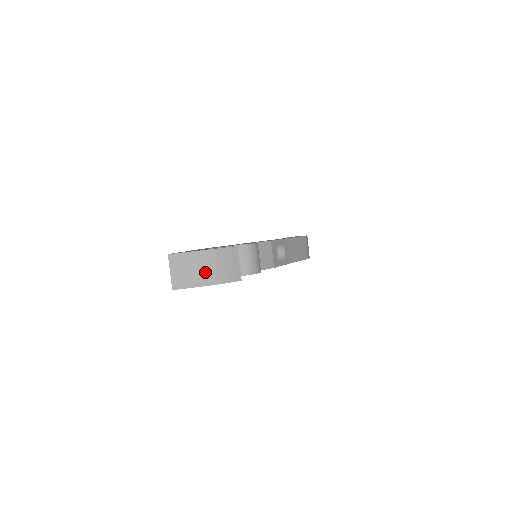
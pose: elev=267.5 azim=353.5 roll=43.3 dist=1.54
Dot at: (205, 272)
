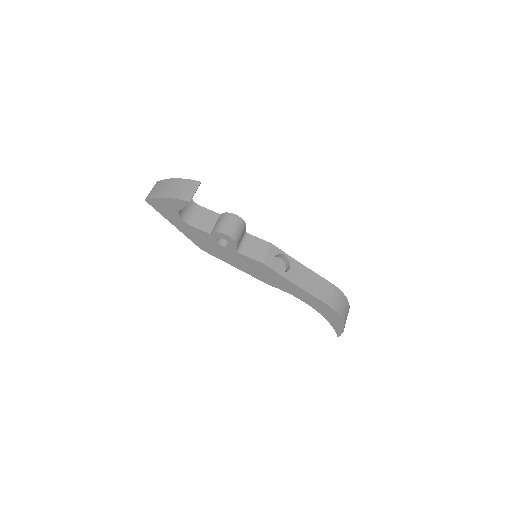
Dot at: (169, 190)
